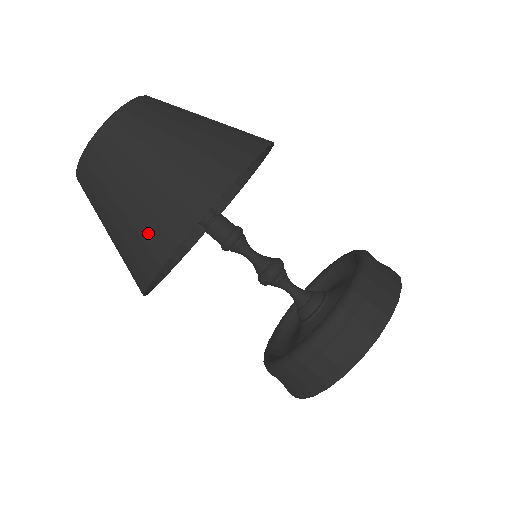
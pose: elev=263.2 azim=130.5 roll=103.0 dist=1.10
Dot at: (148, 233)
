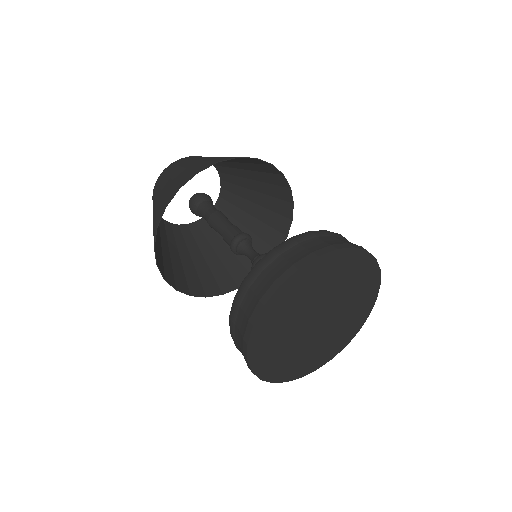
Dot at: (168, 193)
